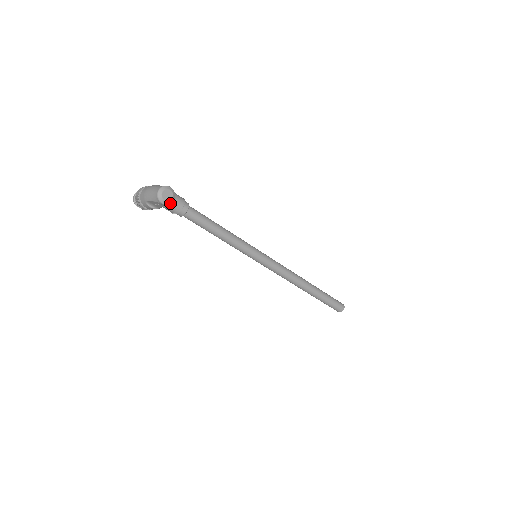
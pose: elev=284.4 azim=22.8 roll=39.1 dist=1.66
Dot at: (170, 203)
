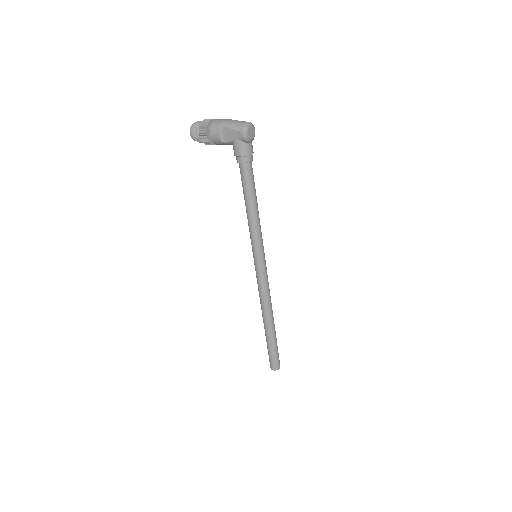
Dot at: (248, 141)
